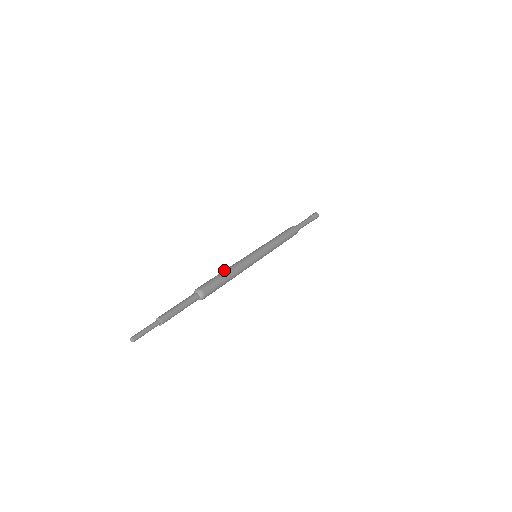
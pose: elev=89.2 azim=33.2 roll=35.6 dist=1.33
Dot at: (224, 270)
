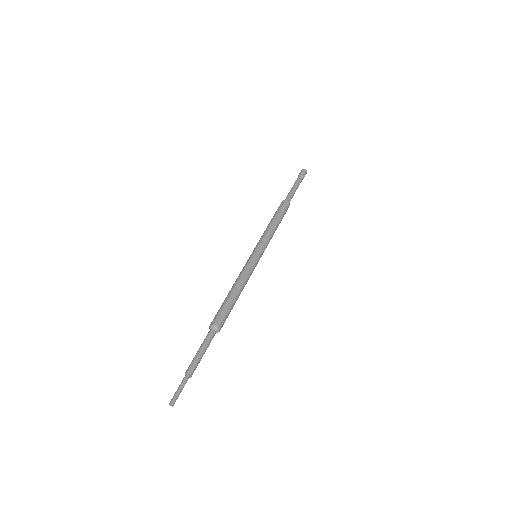
Dot at: (229, 291)
